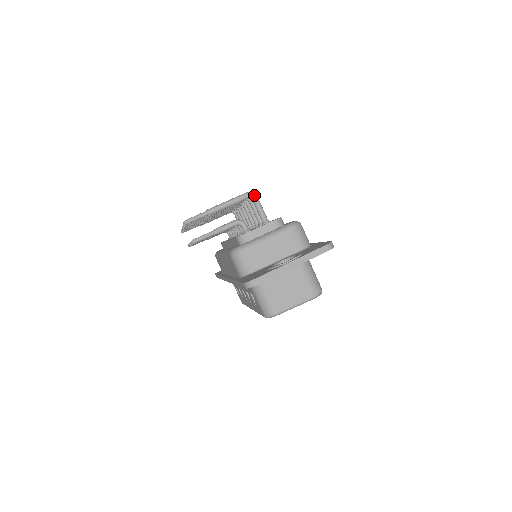
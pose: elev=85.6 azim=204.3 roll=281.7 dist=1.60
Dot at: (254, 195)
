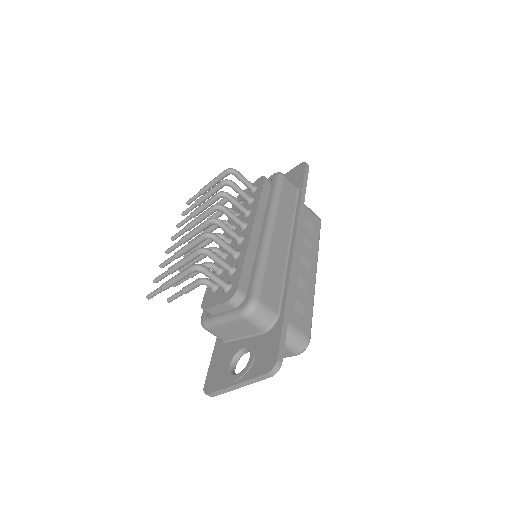
Dot at: (199, 270)
